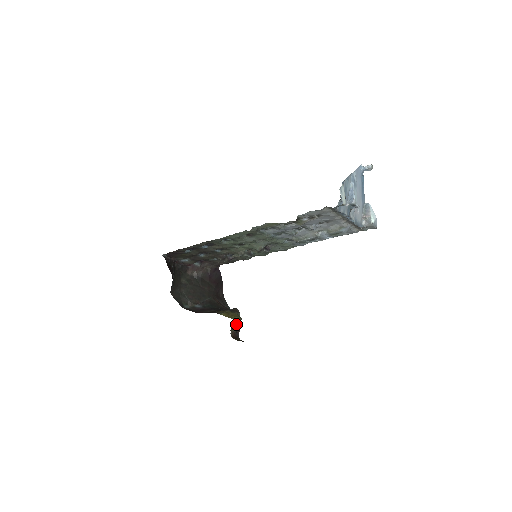
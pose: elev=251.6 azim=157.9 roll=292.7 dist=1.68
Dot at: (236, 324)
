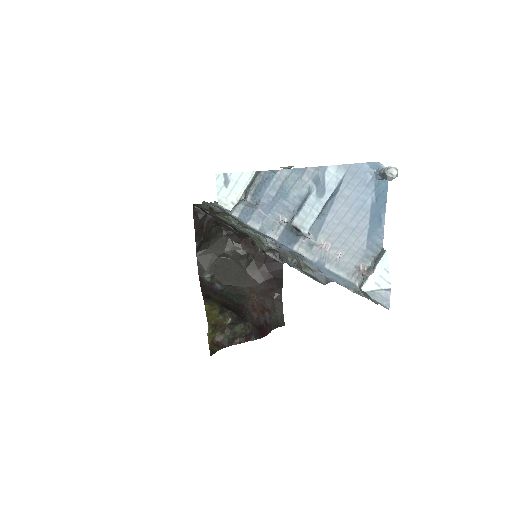
Dot at: (233, 331)
